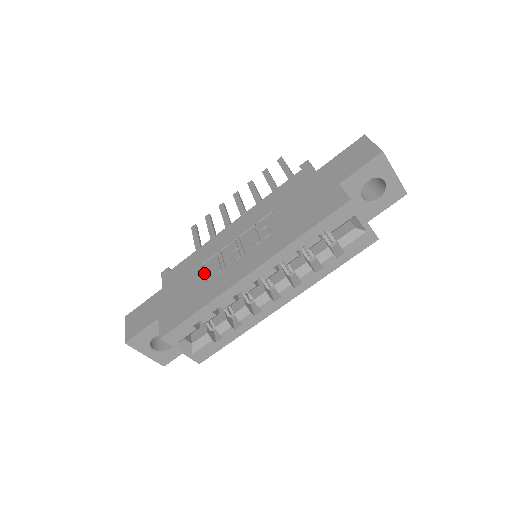
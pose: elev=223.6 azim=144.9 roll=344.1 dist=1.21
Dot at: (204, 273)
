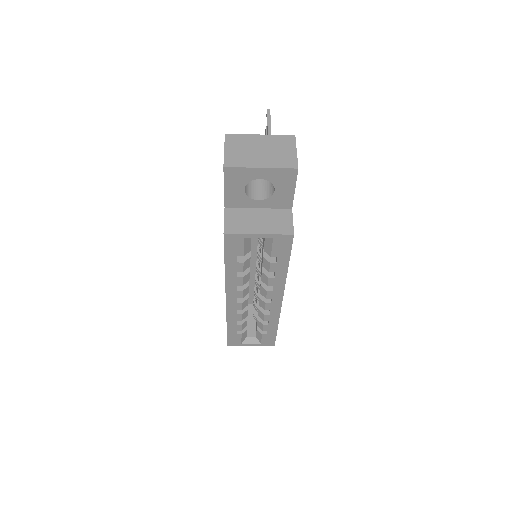
Dot at: occluded
